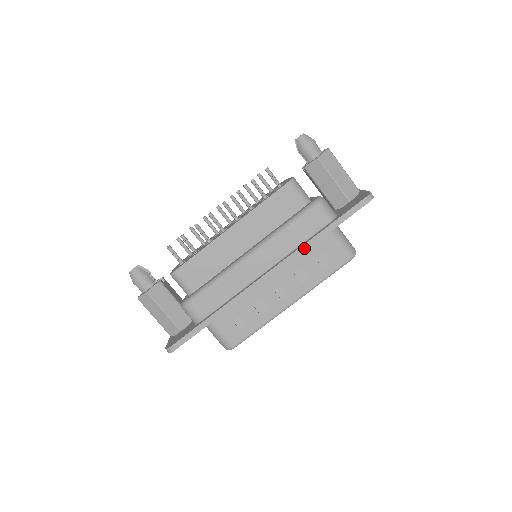
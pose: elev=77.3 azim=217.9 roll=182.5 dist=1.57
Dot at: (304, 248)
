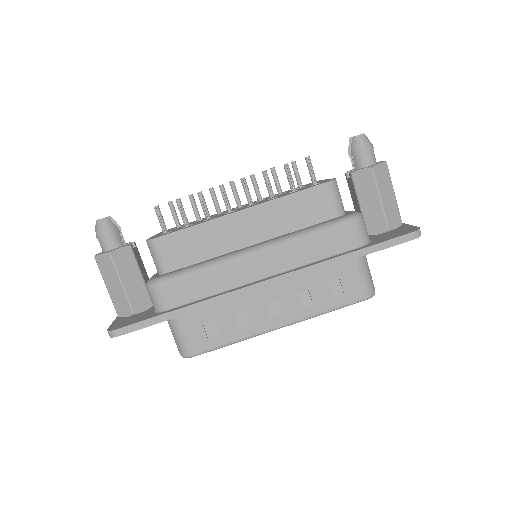
Dot at: (321, 266)
